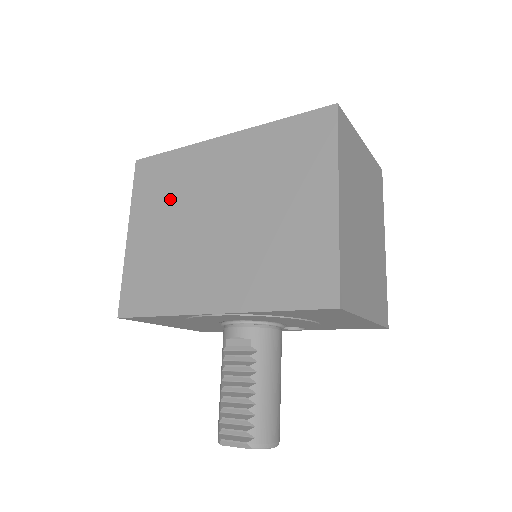
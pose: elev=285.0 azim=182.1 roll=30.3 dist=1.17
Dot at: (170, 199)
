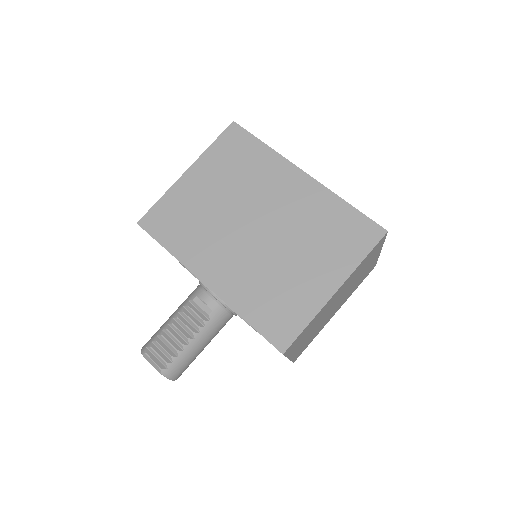
Dot at: (236, 178)
